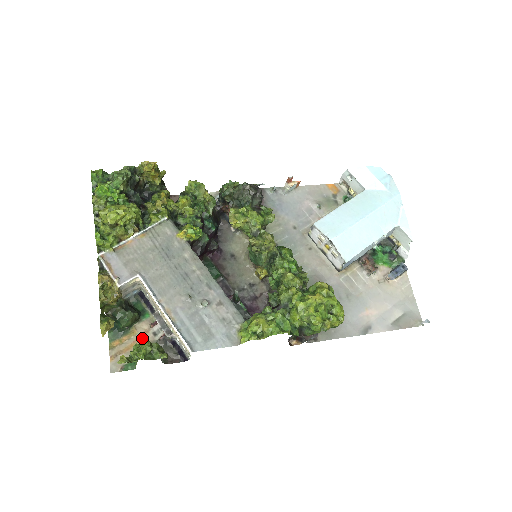
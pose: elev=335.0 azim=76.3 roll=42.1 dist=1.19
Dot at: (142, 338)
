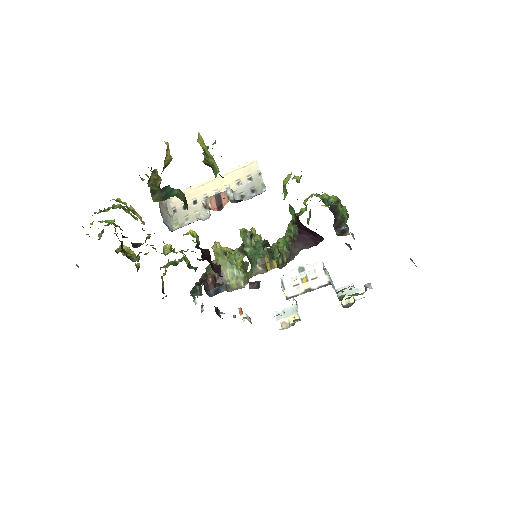
Dot at: occluded
